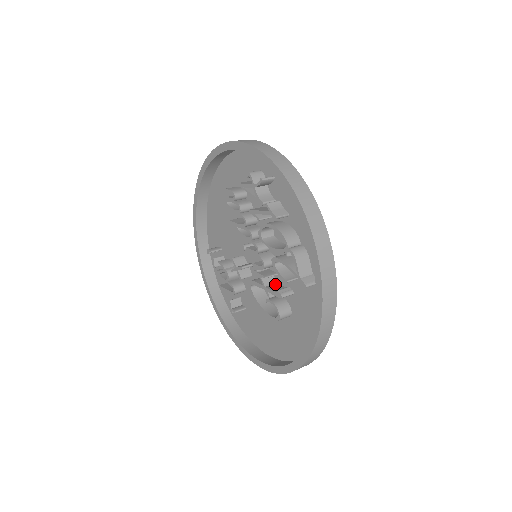
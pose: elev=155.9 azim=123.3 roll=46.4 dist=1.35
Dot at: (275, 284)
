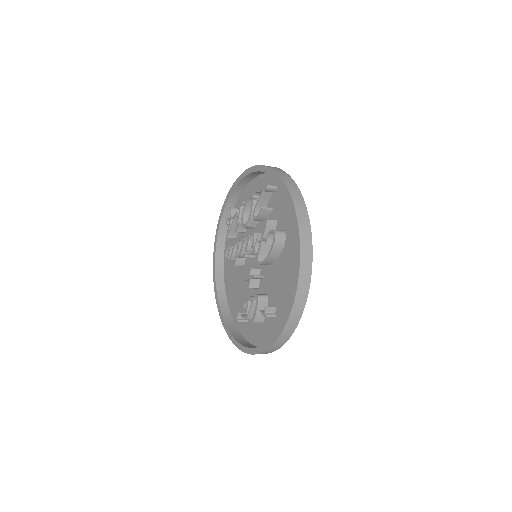
Dot at: occluded
